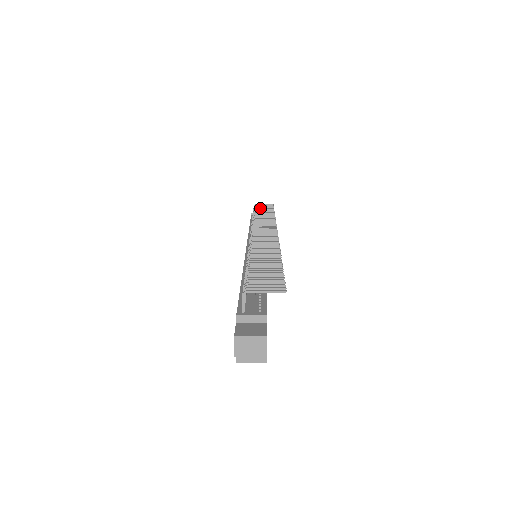
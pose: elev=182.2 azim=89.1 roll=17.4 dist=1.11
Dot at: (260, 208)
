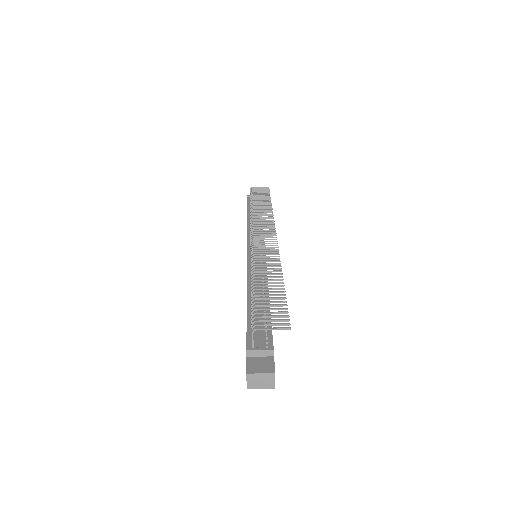
Dot at: (257, 194)
